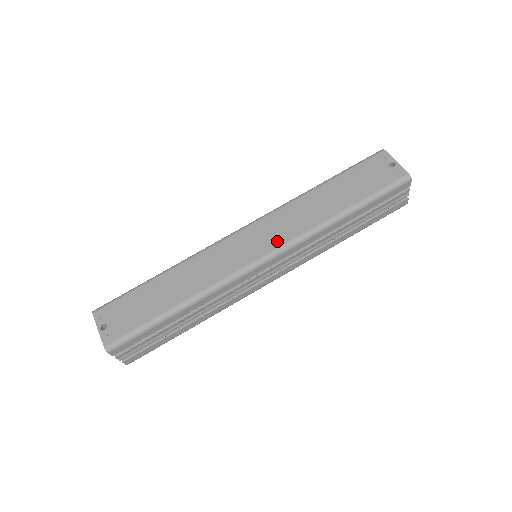
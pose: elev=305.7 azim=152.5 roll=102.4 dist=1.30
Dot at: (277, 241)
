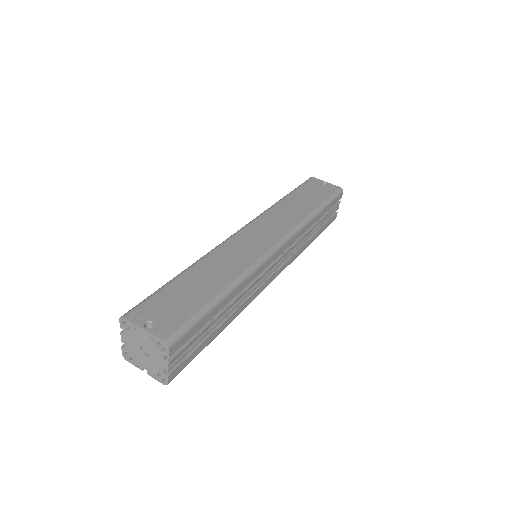
Dot at: (280, 232)
